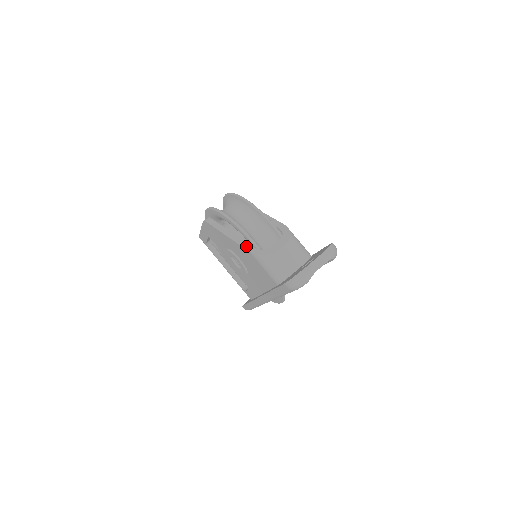
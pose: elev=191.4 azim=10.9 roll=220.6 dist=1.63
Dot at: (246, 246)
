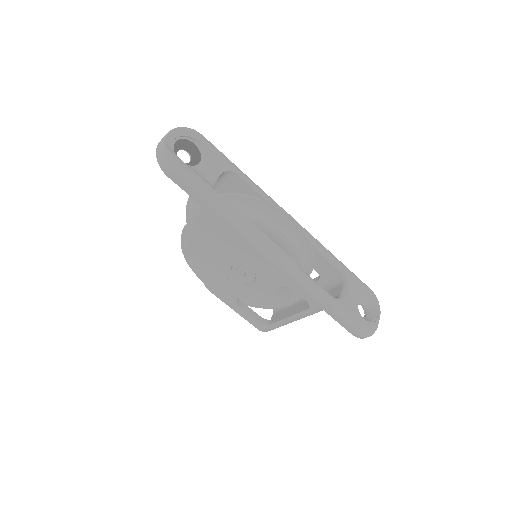
Dot at: (190, 231)
